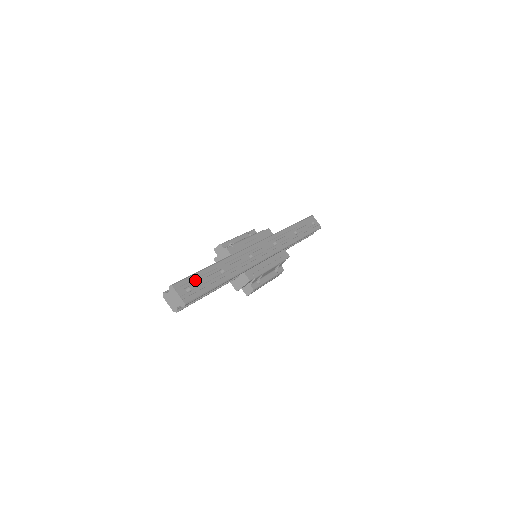
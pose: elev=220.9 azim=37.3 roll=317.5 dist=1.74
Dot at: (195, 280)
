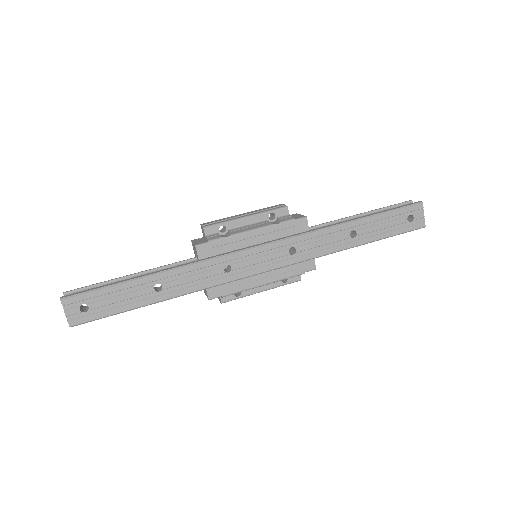
Dot at: (103, 296)
